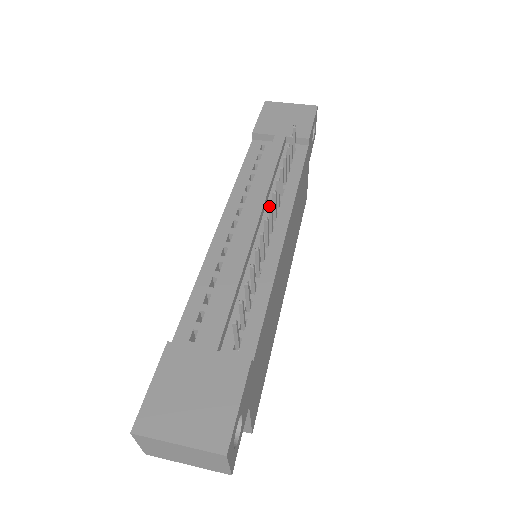
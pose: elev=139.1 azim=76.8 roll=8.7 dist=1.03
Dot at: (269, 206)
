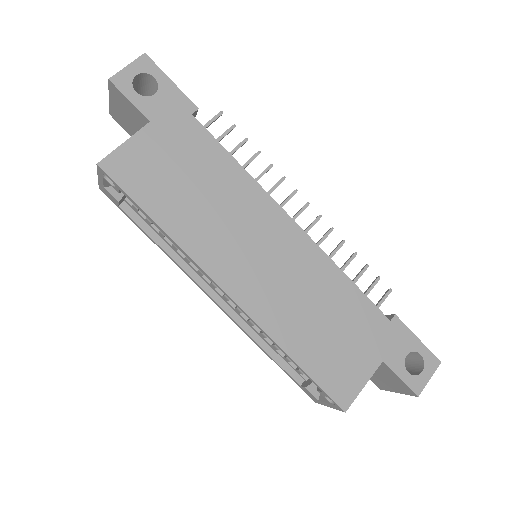
Dot at: (306, 203)
